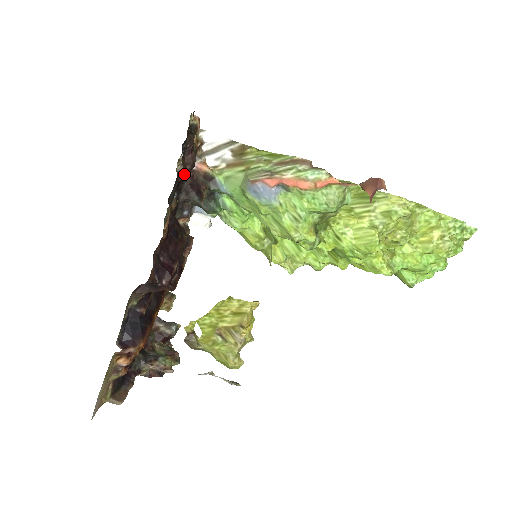
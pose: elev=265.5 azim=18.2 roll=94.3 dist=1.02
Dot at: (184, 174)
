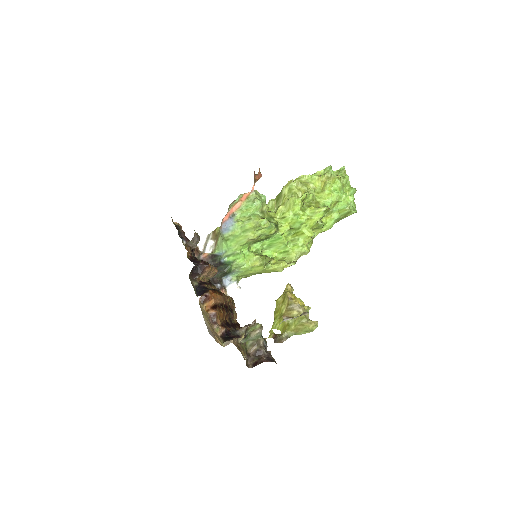
Dot at: occluded
